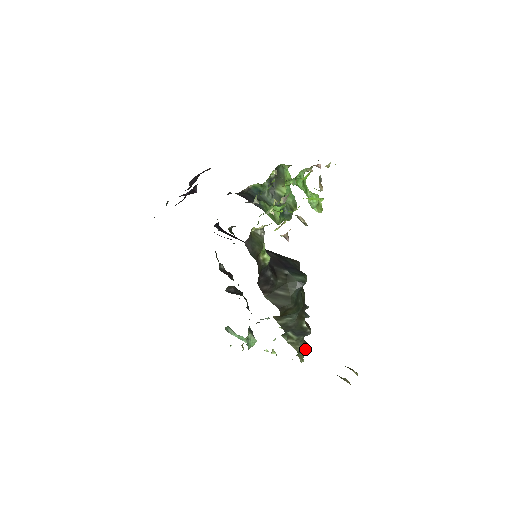
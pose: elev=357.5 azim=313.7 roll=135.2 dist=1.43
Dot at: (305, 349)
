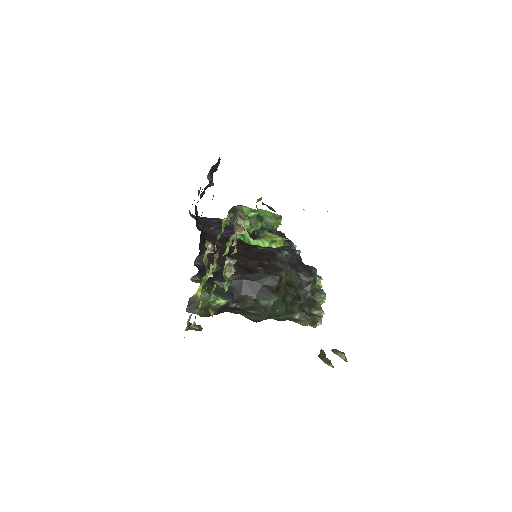
Dot at: (313, 323)
